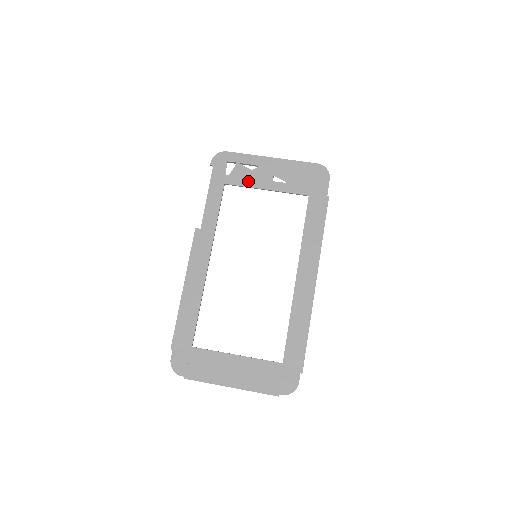
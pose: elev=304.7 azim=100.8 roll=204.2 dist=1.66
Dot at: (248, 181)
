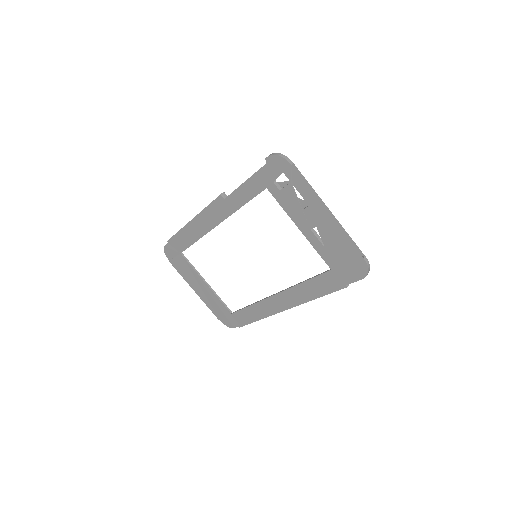
Dot at: (289, 208)
